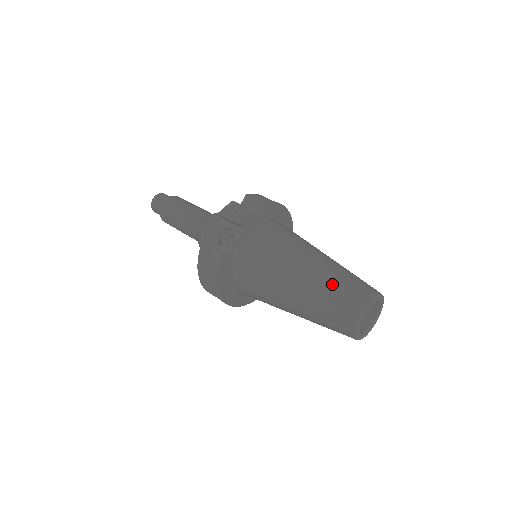
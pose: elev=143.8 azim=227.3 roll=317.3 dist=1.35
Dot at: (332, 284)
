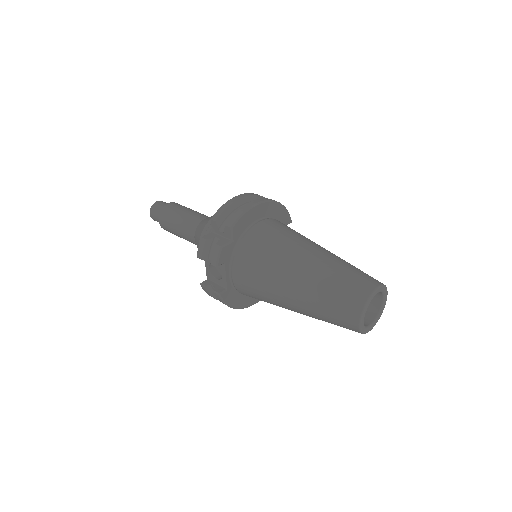
Dot at: (322, 301)
